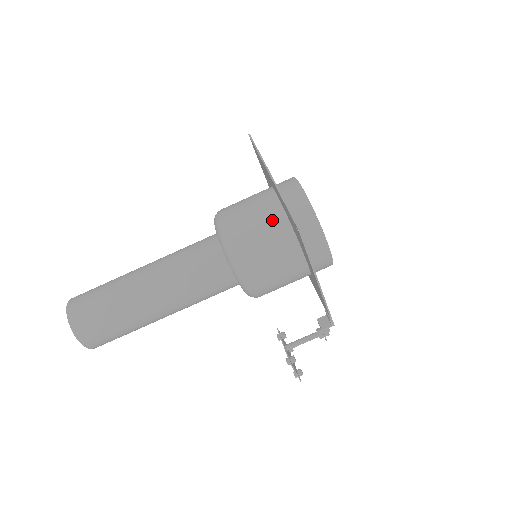
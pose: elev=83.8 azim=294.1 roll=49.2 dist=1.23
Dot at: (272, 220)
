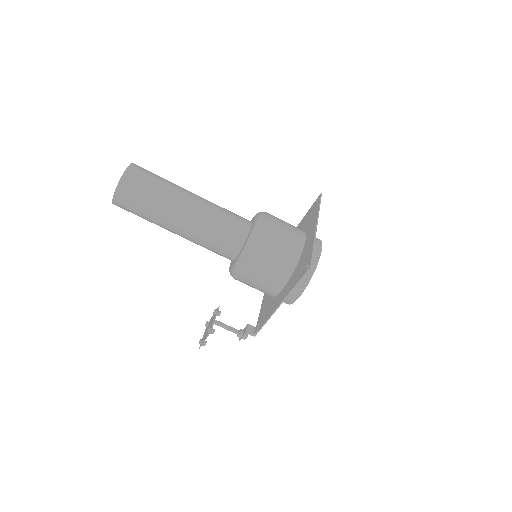
Dot at: (292, 248)
